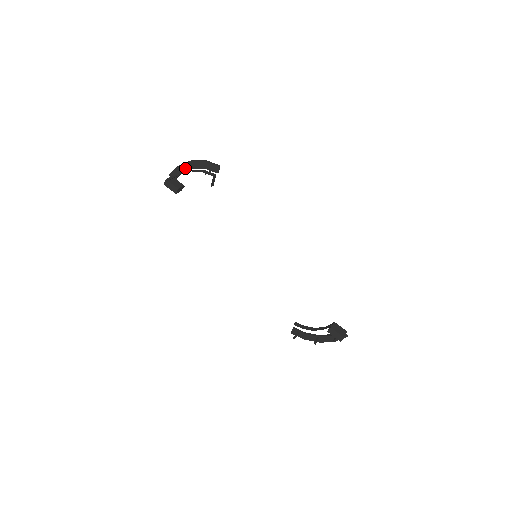
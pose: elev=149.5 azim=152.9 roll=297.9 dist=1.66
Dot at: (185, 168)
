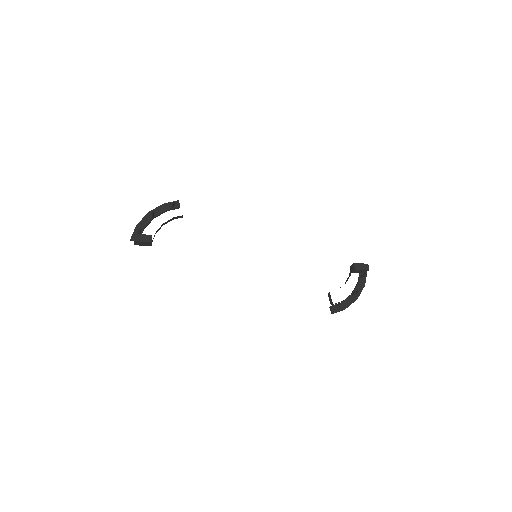
Dot at: (146, 222)
